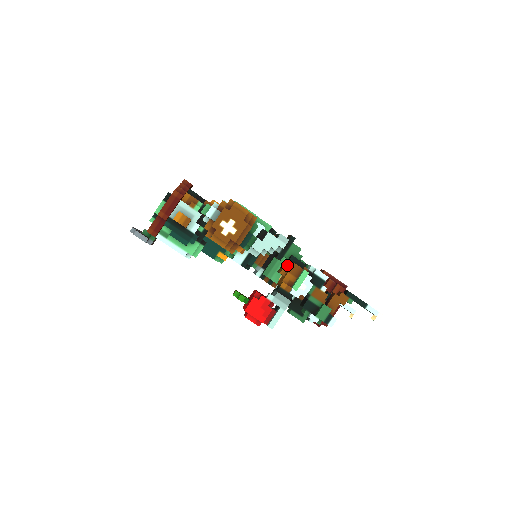
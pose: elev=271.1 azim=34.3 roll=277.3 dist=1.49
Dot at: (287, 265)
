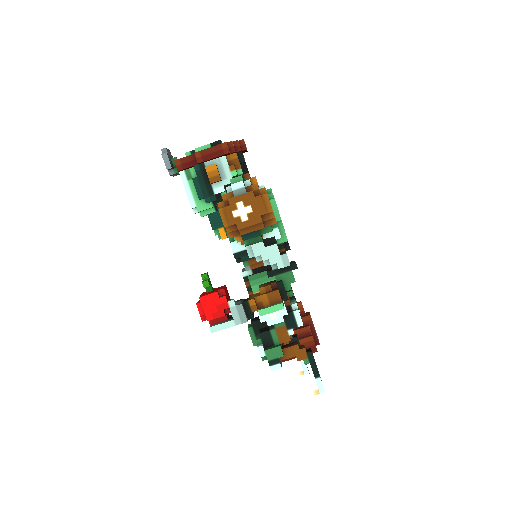
Dot at: (271, 286)
